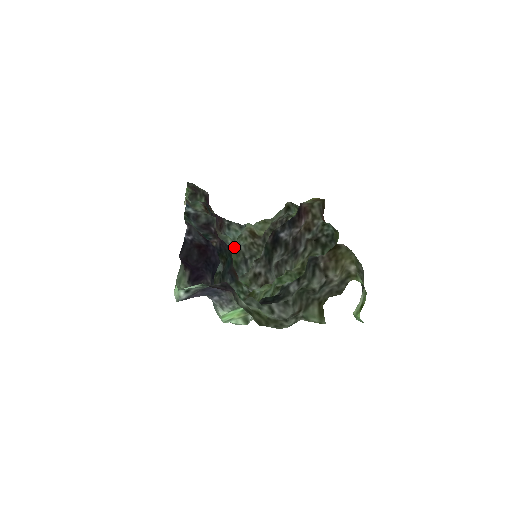
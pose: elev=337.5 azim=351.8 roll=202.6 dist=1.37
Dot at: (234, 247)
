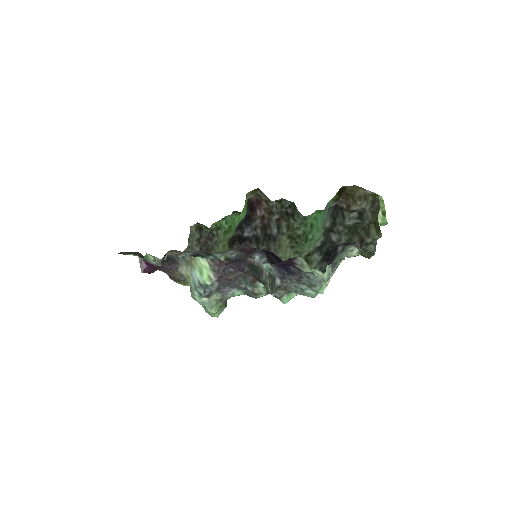
Dot at: occluded
